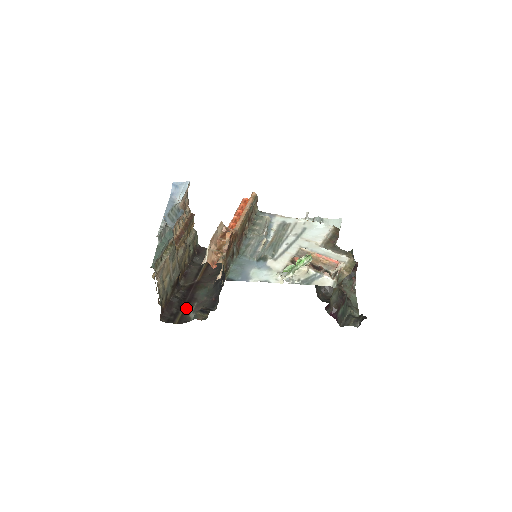
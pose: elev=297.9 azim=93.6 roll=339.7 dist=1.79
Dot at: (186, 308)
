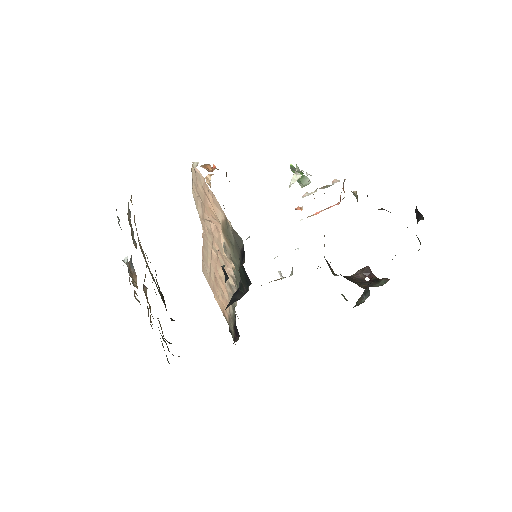
Dot at: occluded
